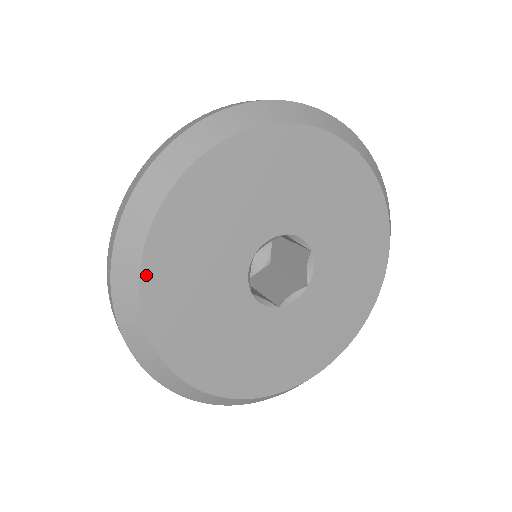
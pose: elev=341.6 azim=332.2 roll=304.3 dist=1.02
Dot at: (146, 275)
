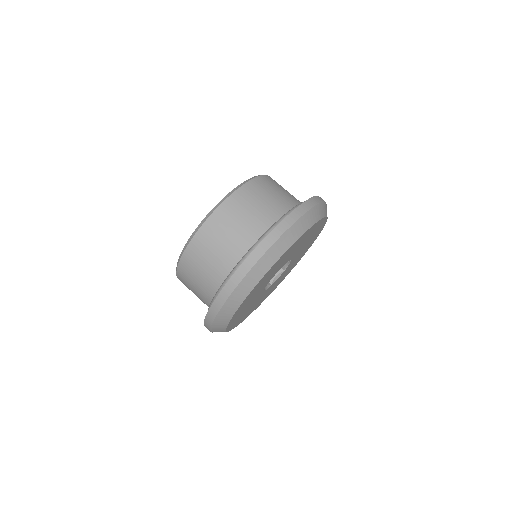
Dot at: occluded
